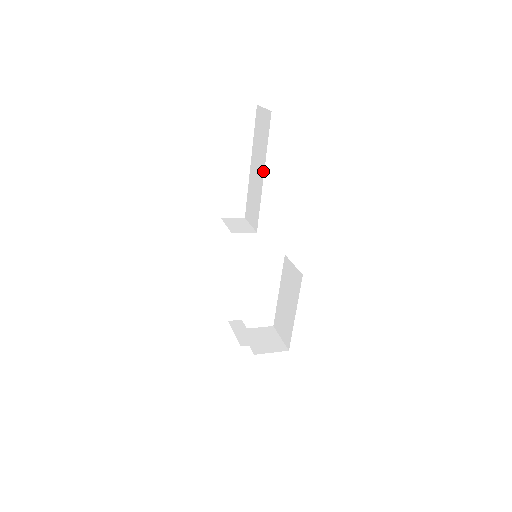
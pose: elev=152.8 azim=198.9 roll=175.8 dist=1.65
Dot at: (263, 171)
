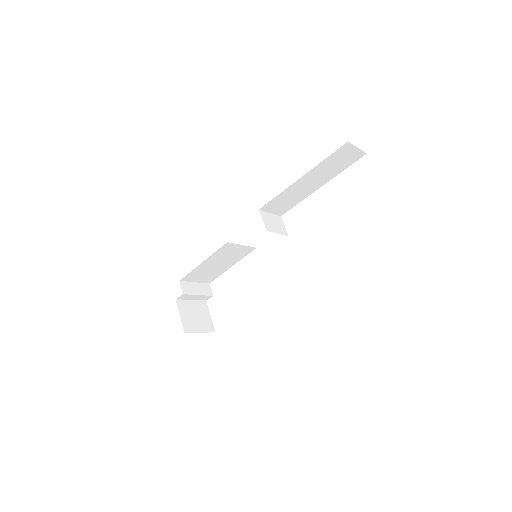
Dot at: occluded
